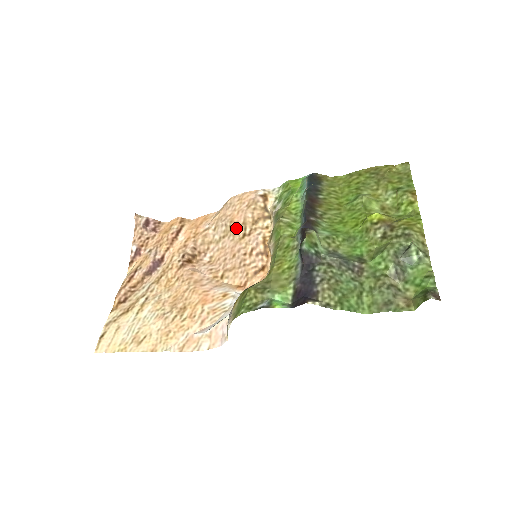
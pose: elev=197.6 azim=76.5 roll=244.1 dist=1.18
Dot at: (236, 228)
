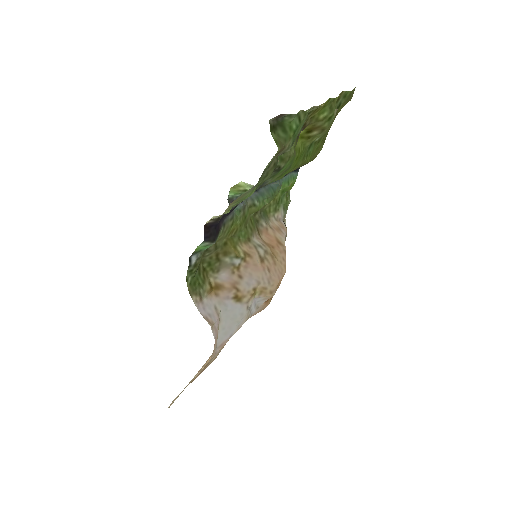
Dot at: occluded
